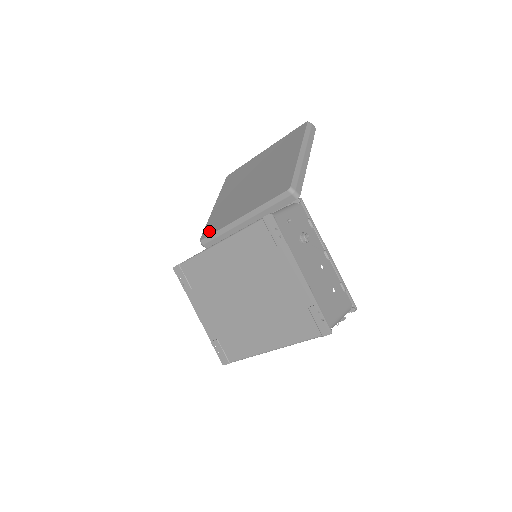
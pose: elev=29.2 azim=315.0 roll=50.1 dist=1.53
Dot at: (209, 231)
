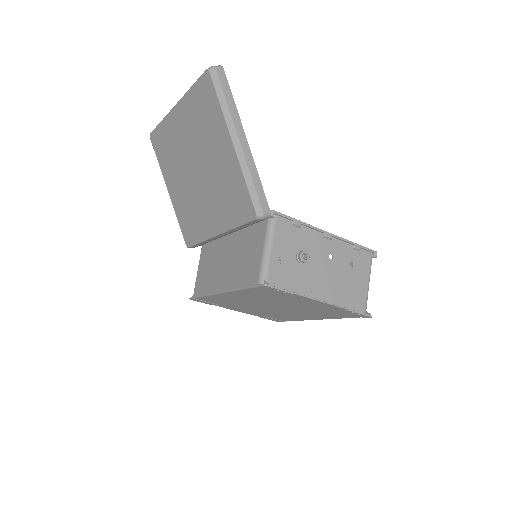
Dot at: (189, 238)
